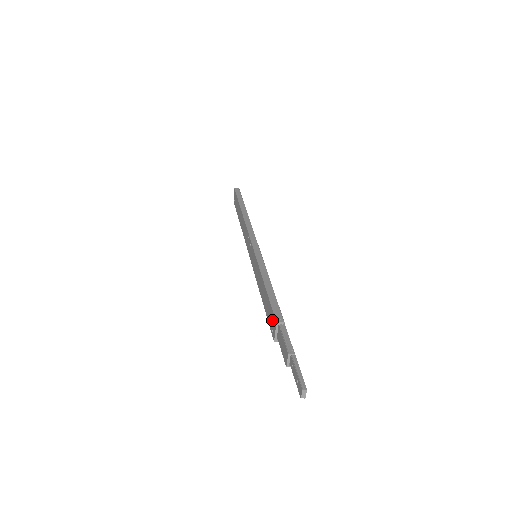
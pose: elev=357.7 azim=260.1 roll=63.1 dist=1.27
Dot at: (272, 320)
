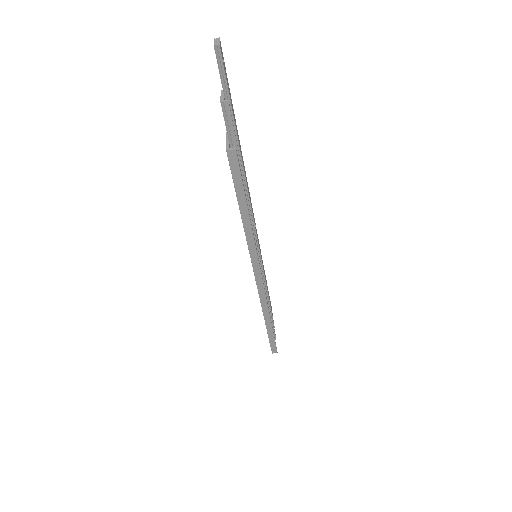
Dot at: occluded
